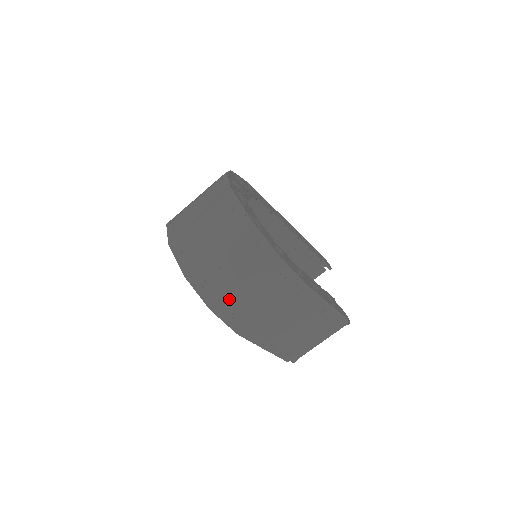
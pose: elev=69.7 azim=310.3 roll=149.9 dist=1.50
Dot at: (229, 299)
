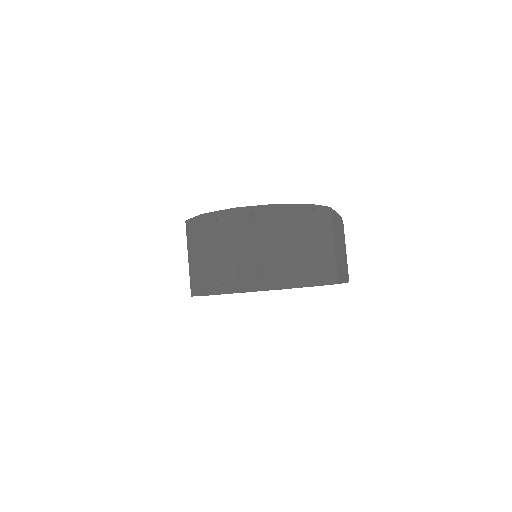
Dot at: (318, 265)
